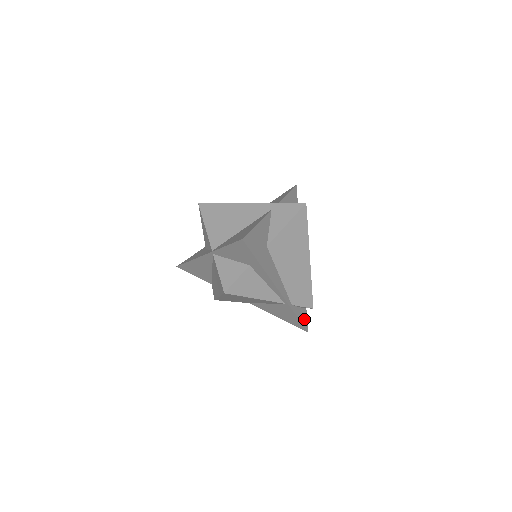
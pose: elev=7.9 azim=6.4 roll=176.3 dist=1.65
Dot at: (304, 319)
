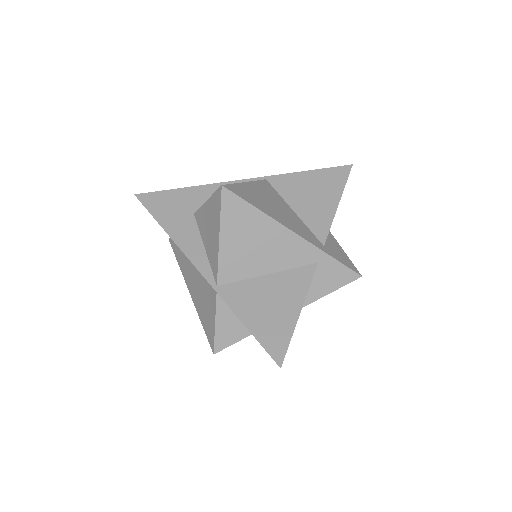
Dot at: occluded
